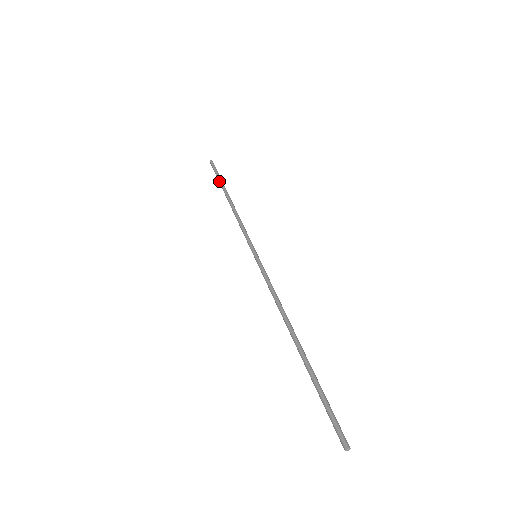
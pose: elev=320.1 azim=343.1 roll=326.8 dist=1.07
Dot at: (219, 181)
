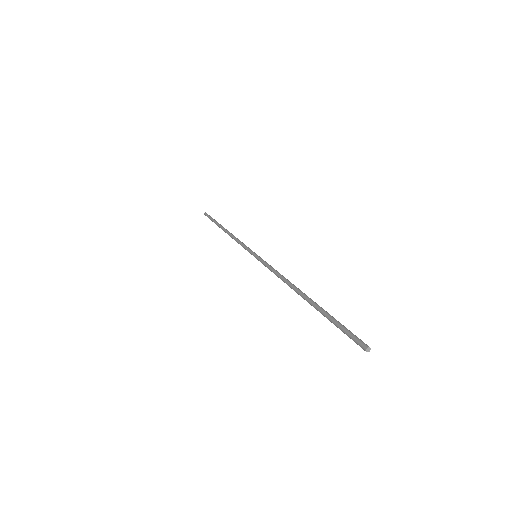
Dot at: (216, 221)
